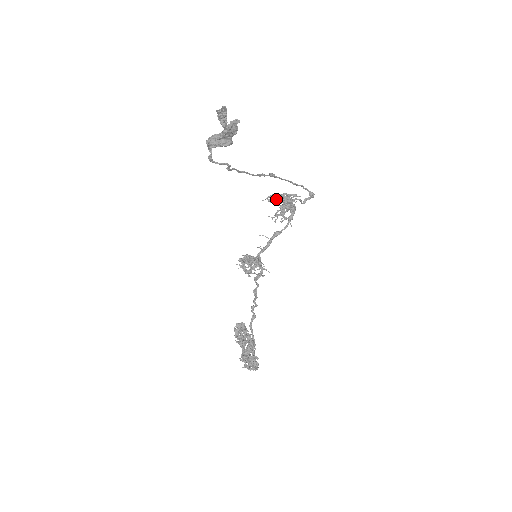
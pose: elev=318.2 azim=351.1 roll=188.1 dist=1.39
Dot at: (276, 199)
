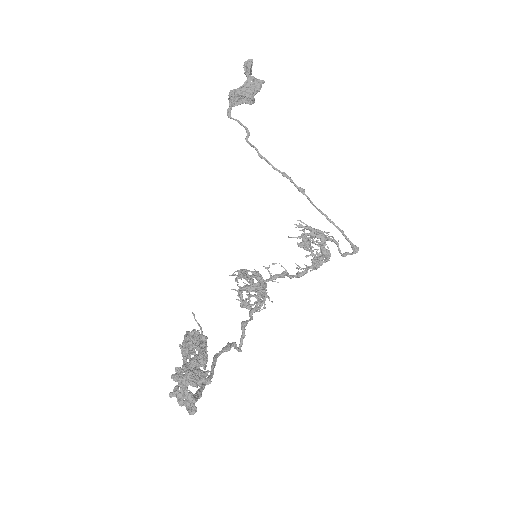
Dot at: (303, 223)
